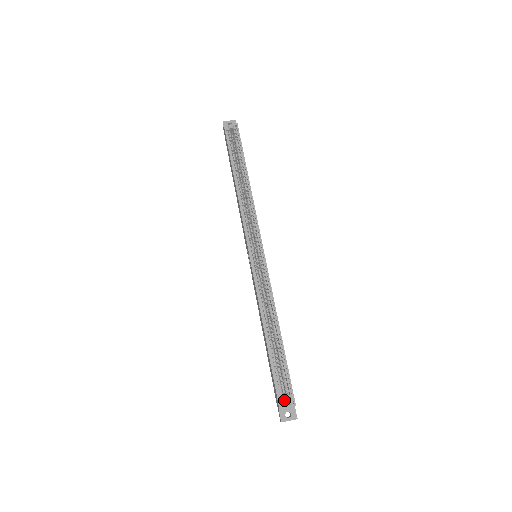
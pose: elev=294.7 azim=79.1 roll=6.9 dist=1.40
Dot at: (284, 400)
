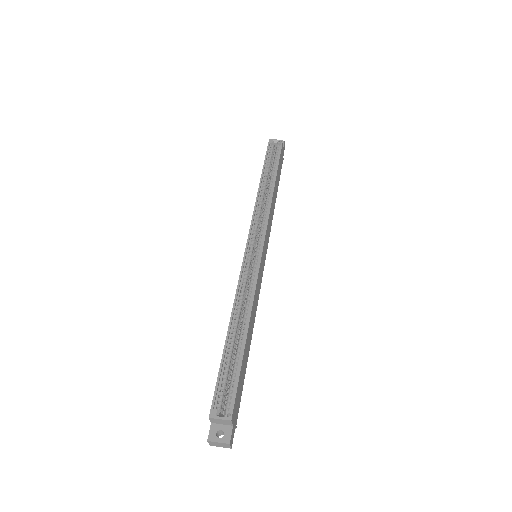
Dot at: occluded
